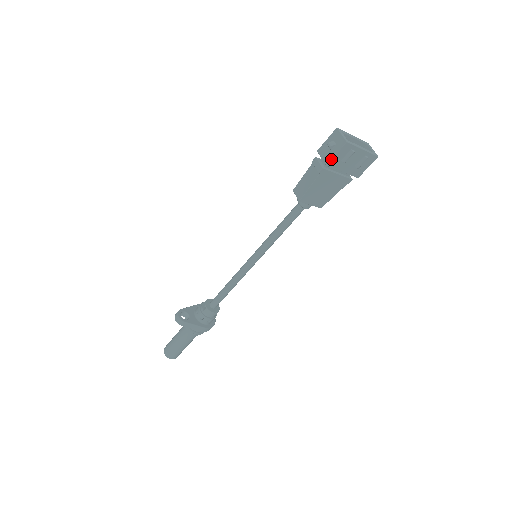
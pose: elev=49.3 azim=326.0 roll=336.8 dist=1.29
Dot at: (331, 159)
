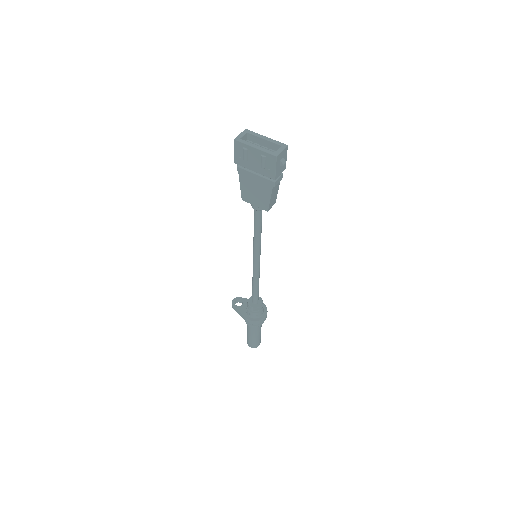
Dot at: (234, 157)
